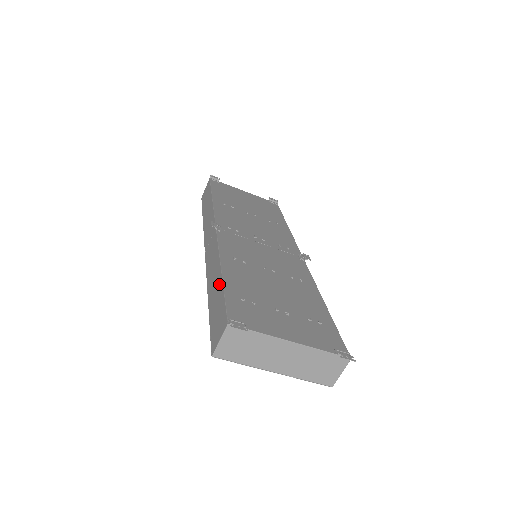
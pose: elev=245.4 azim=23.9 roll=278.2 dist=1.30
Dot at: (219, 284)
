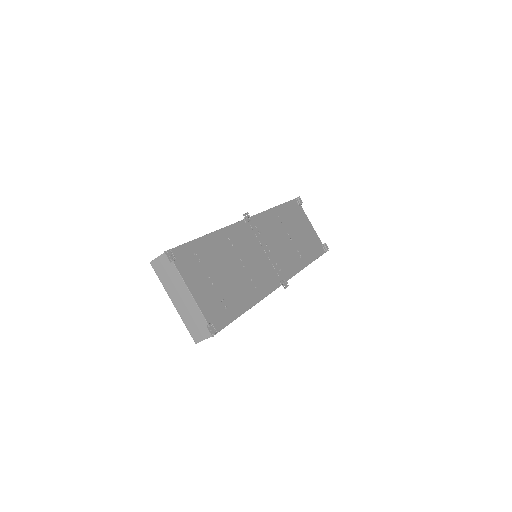
Dot at: occluded
